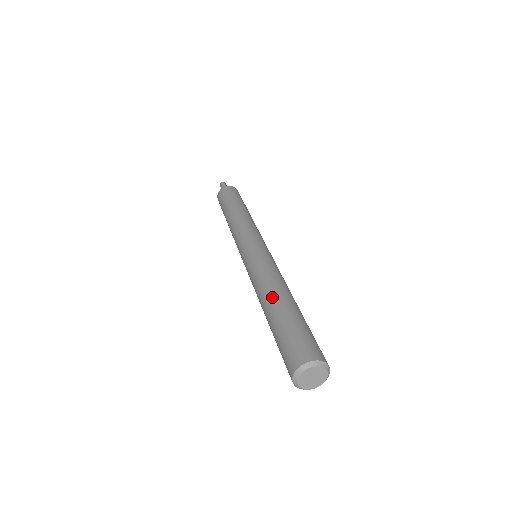
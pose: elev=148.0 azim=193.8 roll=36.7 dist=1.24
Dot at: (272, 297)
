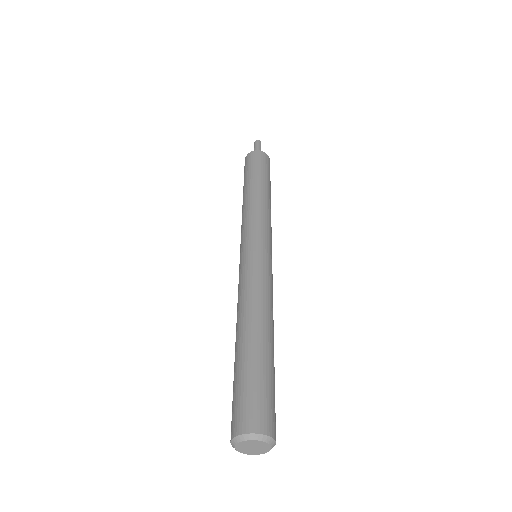
Dot at: (242, 328)
